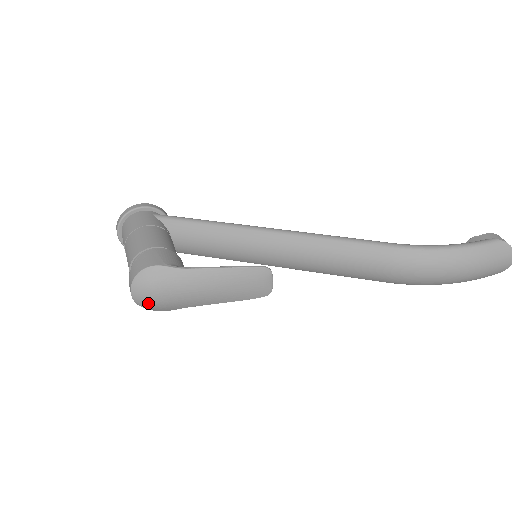
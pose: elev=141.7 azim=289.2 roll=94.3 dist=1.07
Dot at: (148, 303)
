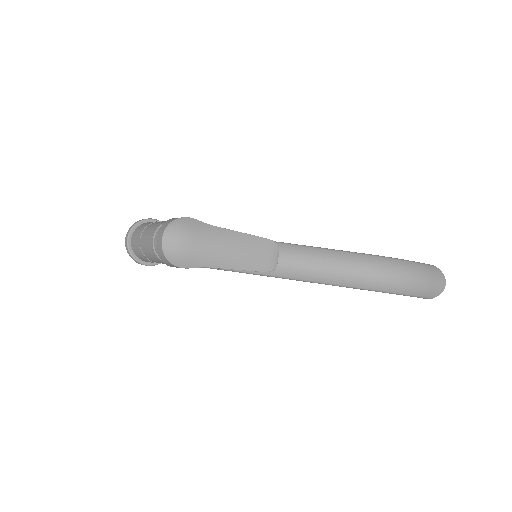
Dot at: (175, 249)
